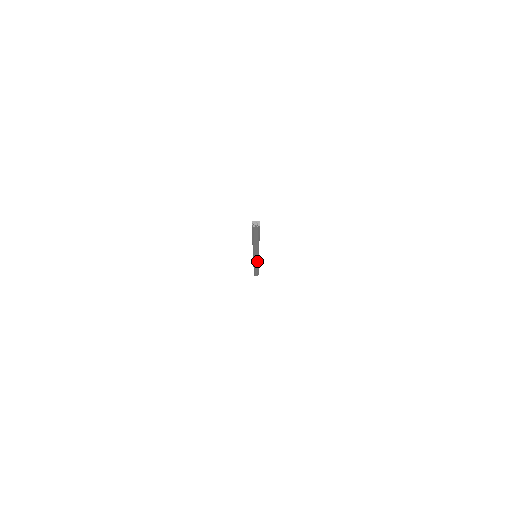
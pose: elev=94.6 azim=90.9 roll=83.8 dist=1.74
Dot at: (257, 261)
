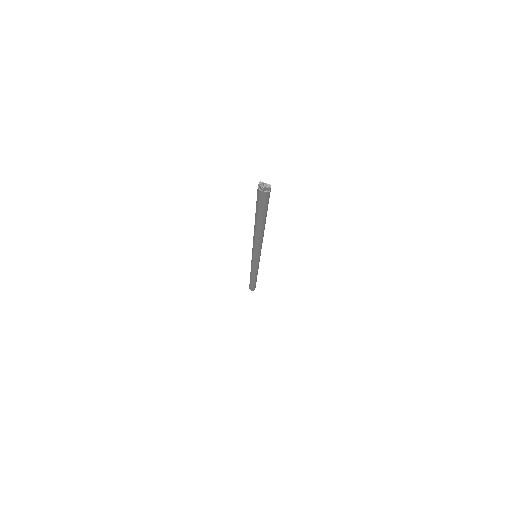
Dot at: (256, 265)
